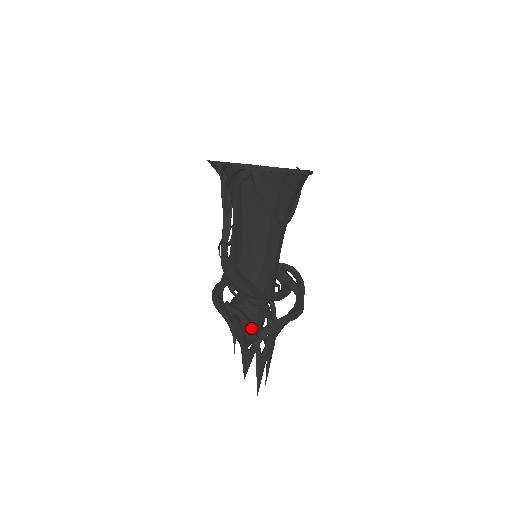
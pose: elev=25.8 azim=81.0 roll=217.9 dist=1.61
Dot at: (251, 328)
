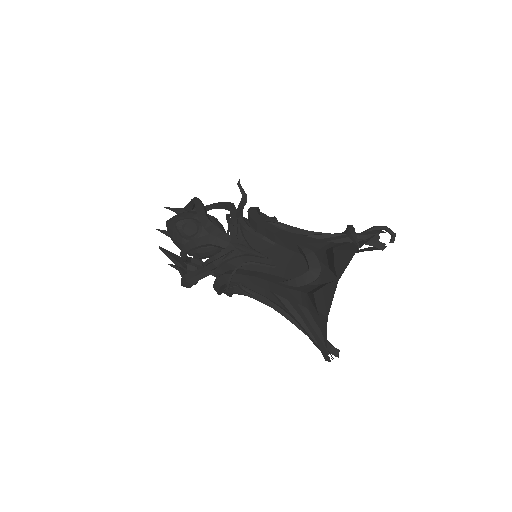
Dot at: occluded
